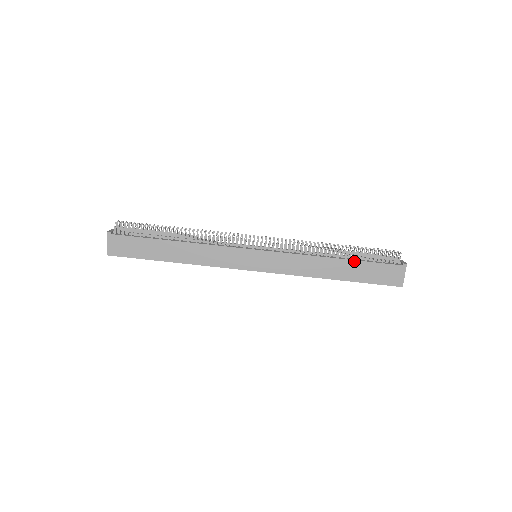
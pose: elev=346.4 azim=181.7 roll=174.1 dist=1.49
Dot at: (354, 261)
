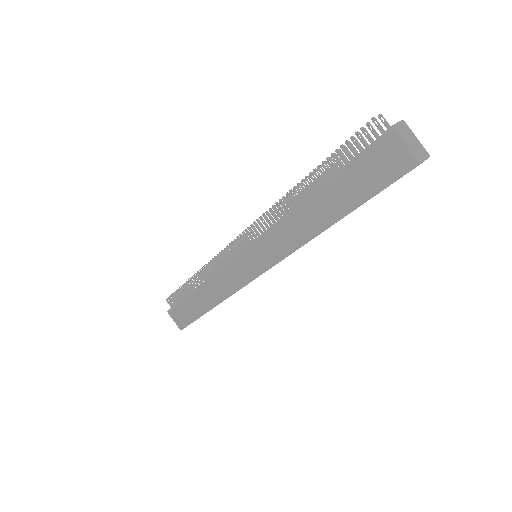
Dot at: (328, 185)
